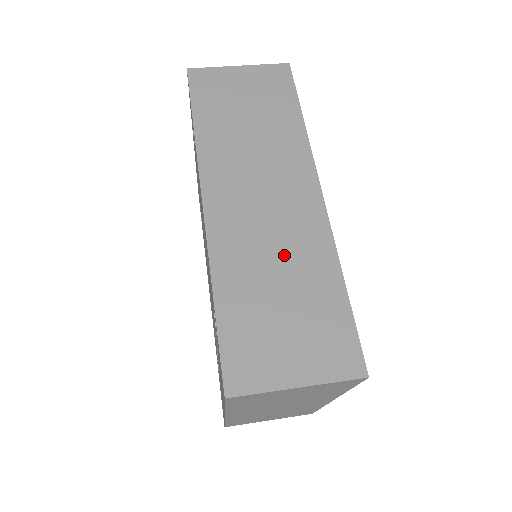
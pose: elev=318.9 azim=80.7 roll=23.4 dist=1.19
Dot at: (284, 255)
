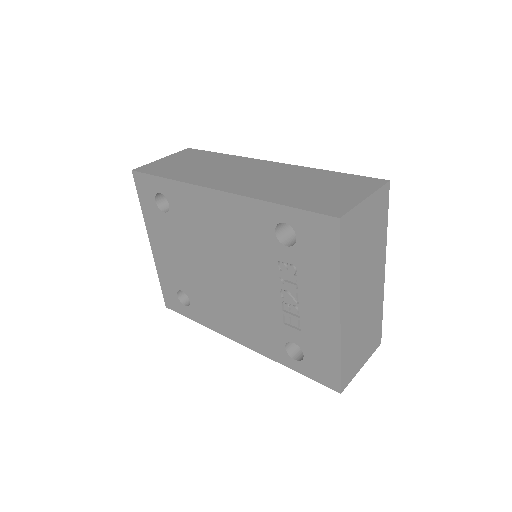
Dot at: (287, 179)
